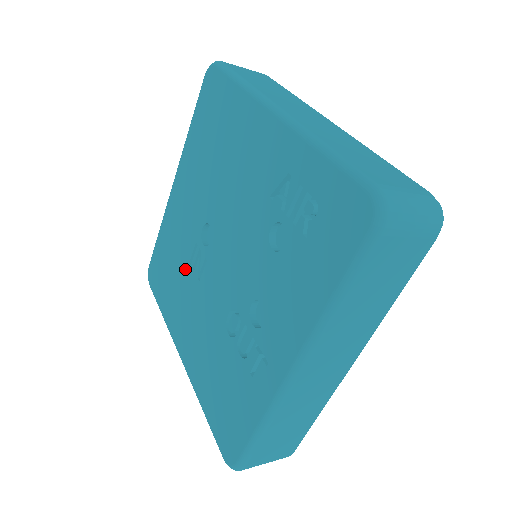
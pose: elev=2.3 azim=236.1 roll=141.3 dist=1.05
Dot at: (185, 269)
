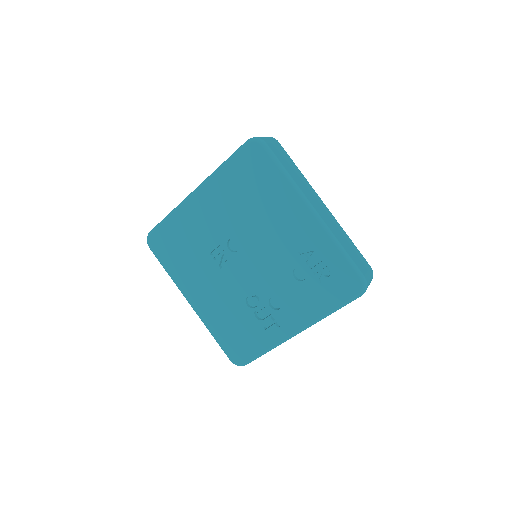
Dot at: (204, 256)
